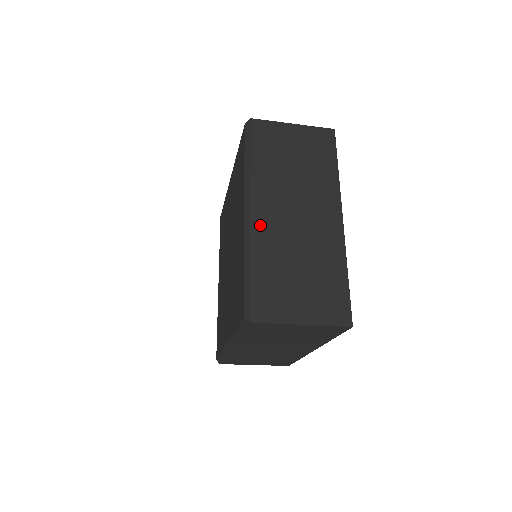
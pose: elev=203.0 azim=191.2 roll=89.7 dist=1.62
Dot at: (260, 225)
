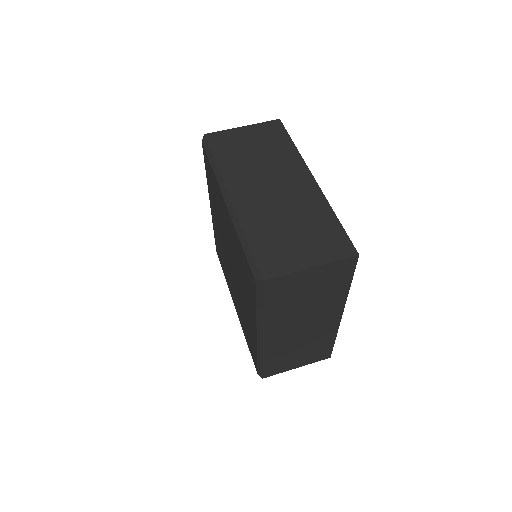
Dot at: (242, 205)
